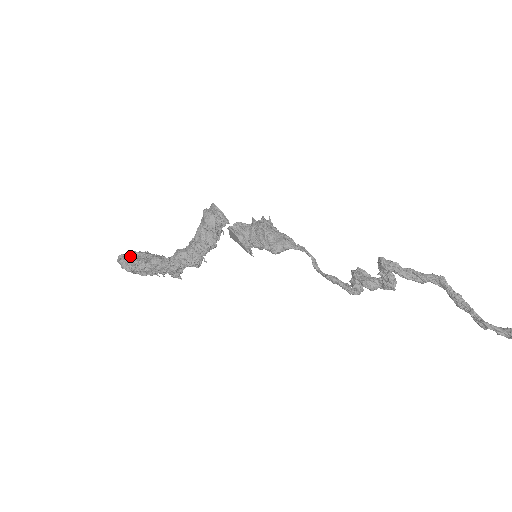
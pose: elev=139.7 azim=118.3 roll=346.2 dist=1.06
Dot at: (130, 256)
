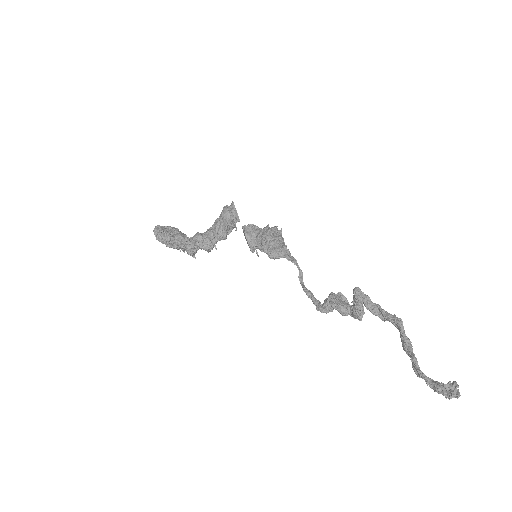
Dot at: (163, 228)
